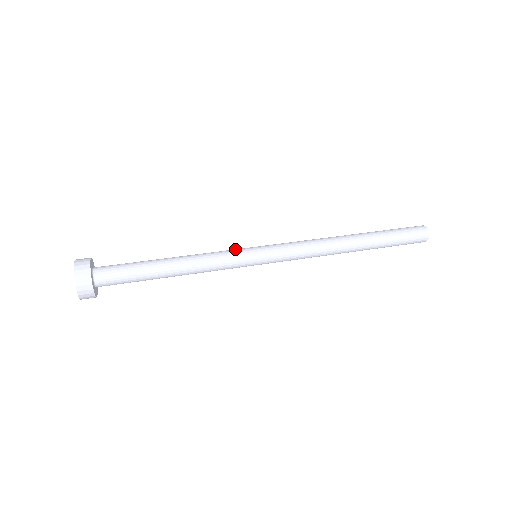
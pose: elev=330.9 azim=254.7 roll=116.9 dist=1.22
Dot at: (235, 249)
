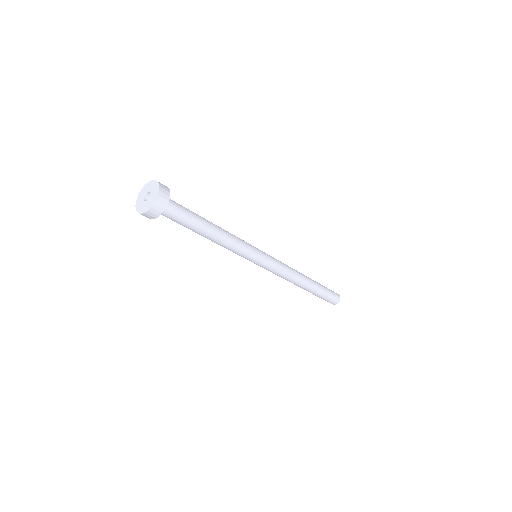
Dot at: occluded
